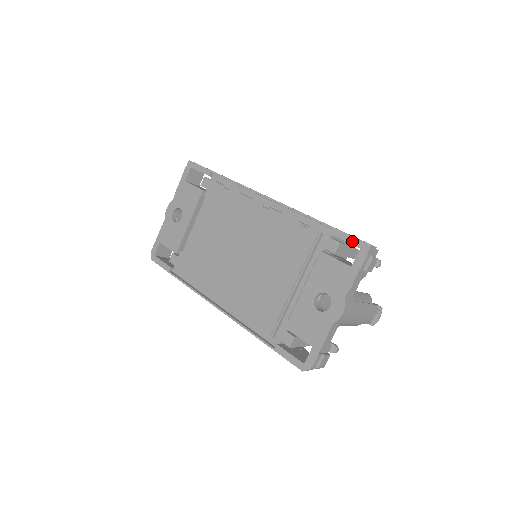
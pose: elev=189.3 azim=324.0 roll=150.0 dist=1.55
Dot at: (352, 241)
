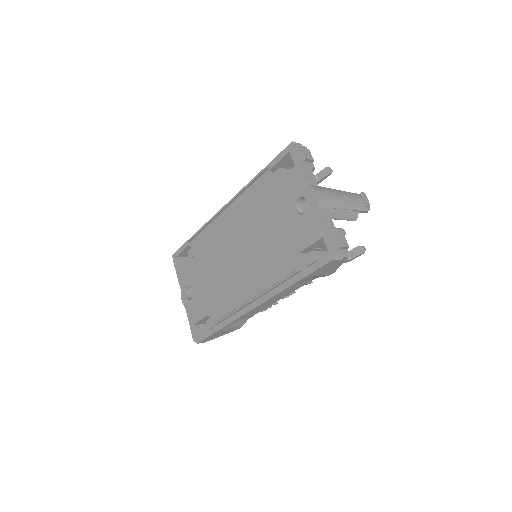
Dot at: (282, 155)
